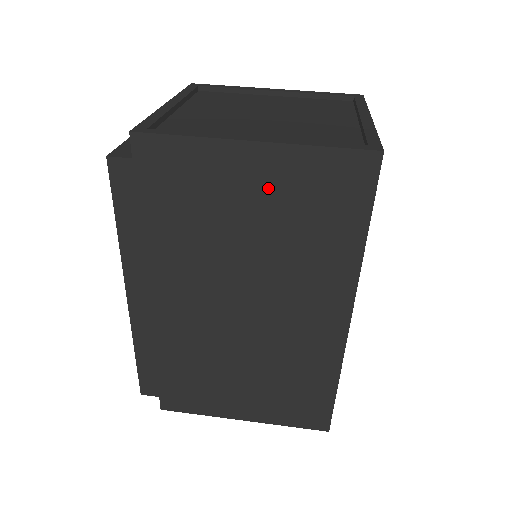
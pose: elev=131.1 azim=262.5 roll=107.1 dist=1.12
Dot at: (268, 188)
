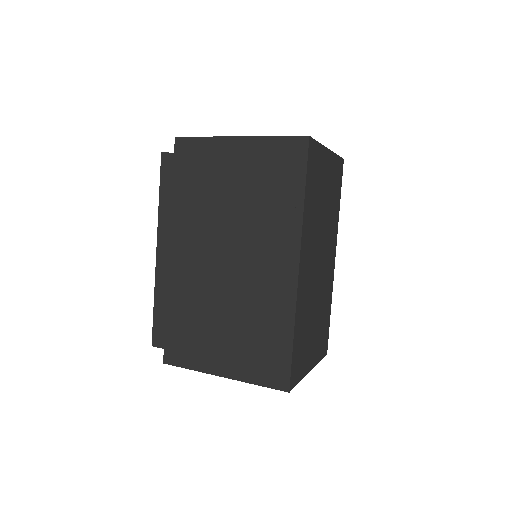
Dot at: (245, 165)
